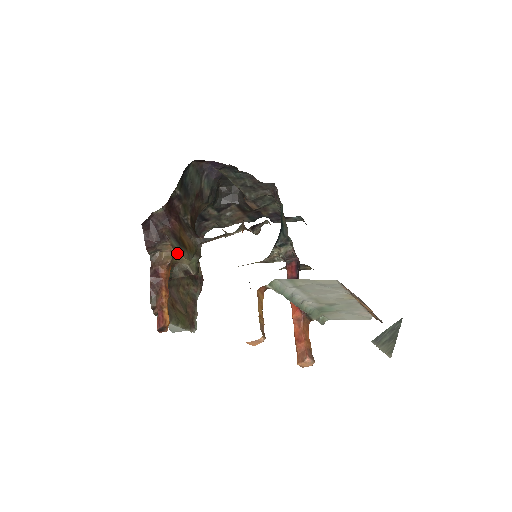
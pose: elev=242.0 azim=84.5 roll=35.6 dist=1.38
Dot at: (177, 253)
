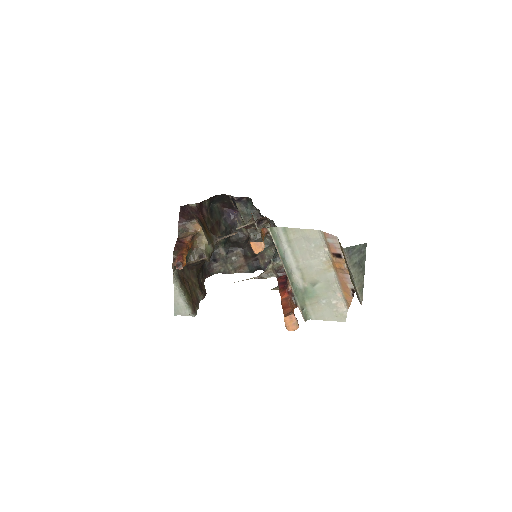
Dot at: (199, 234)
